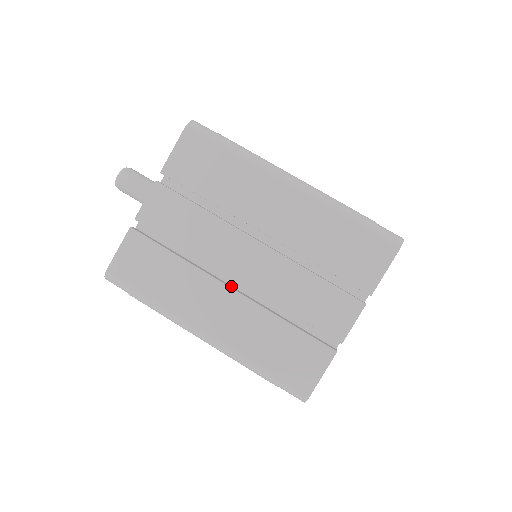
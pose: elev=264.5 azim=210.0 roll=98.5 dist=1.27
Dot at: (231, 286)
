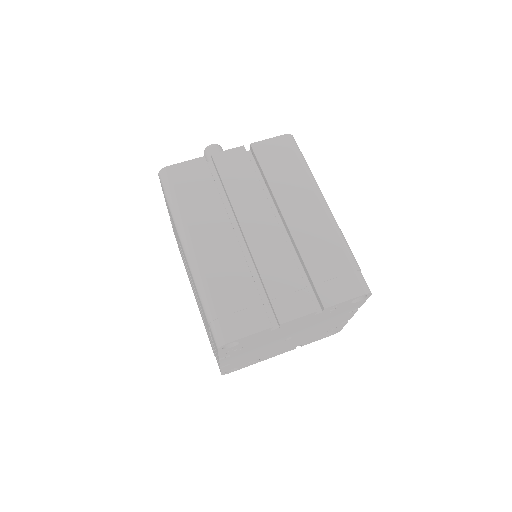
Dot at: (236, 236)
